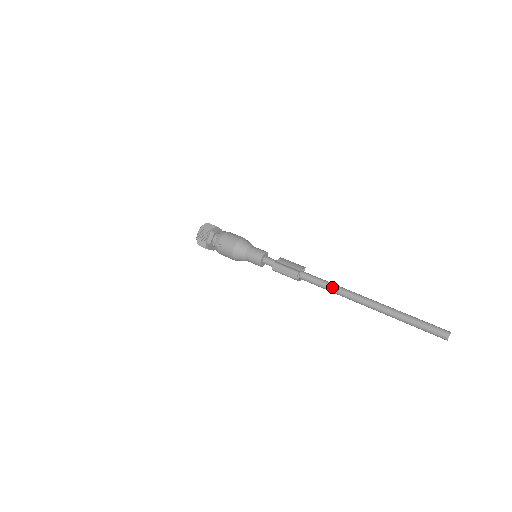
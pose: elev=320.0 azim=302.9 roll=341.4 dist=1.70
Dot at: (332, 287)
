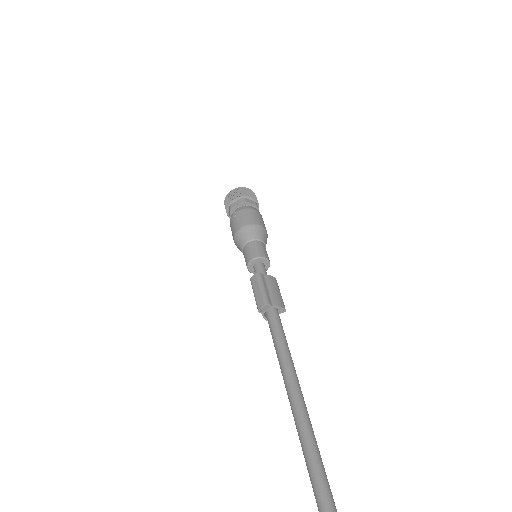
Dot at: (283, 354)
